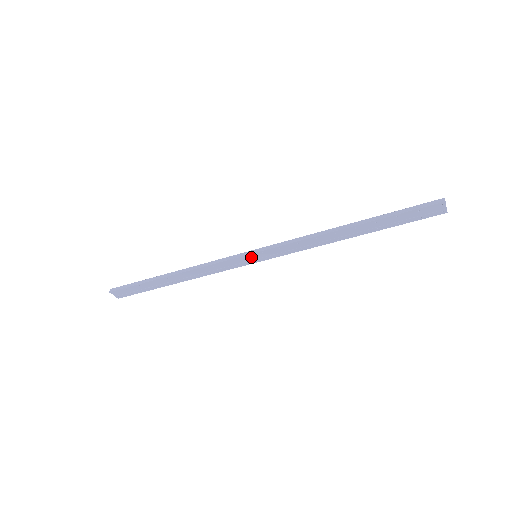
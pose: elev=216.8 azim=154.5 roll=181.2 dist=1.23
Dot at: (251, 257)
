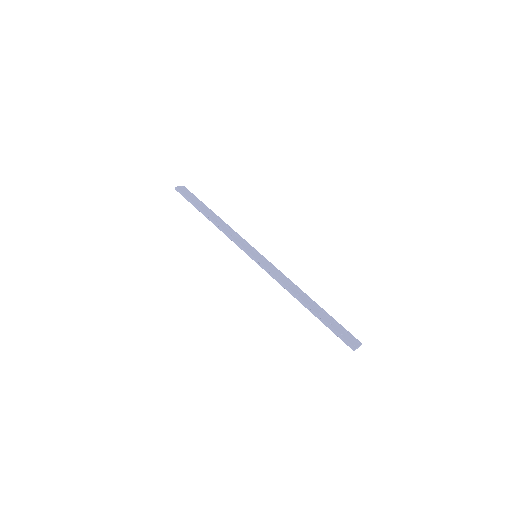
Dot at: (252, 255)
